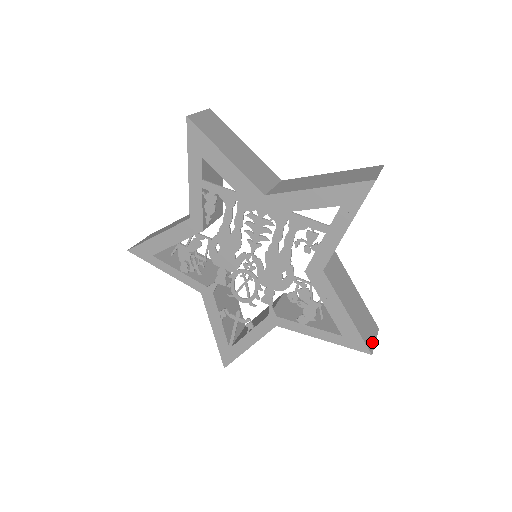
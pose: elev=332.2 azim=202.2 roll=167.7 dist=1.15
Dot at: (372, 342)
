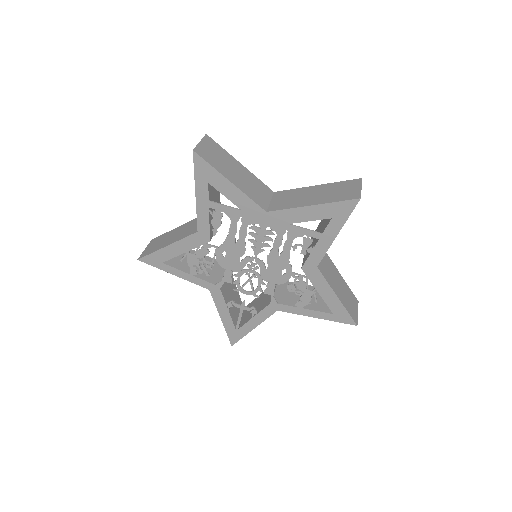
Dot at: (356, 315)
